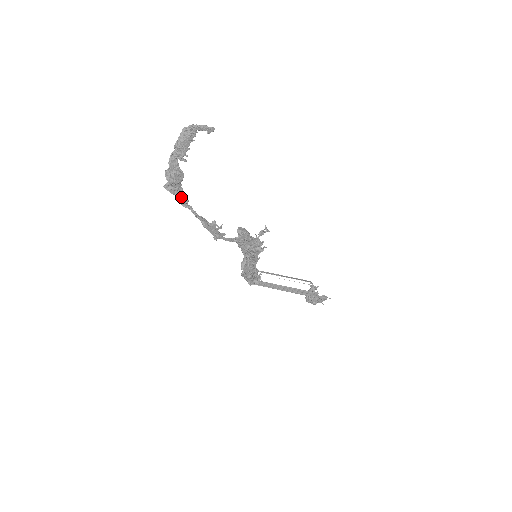
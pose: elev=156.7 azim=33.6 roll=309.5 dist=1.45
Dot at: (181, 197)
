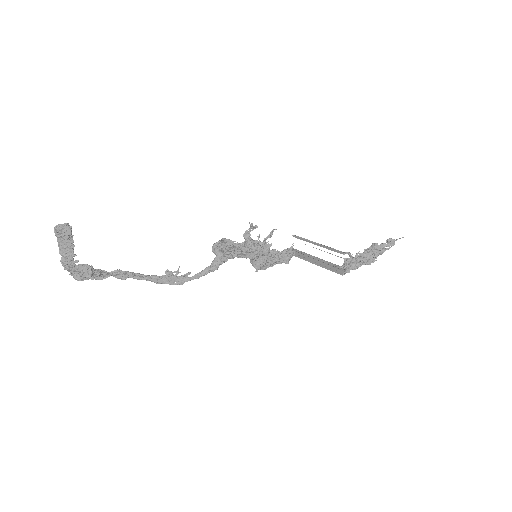
Dot at: (112, 274)
